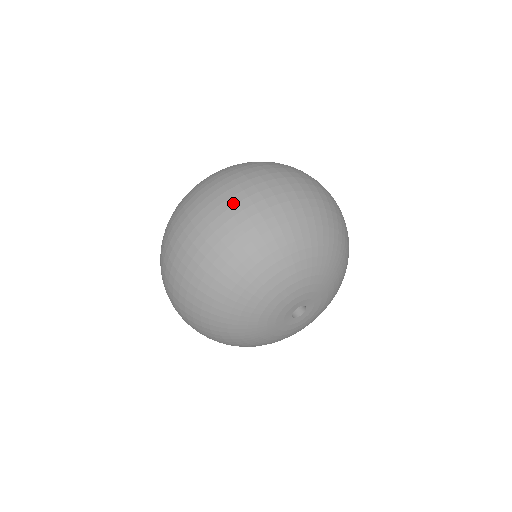
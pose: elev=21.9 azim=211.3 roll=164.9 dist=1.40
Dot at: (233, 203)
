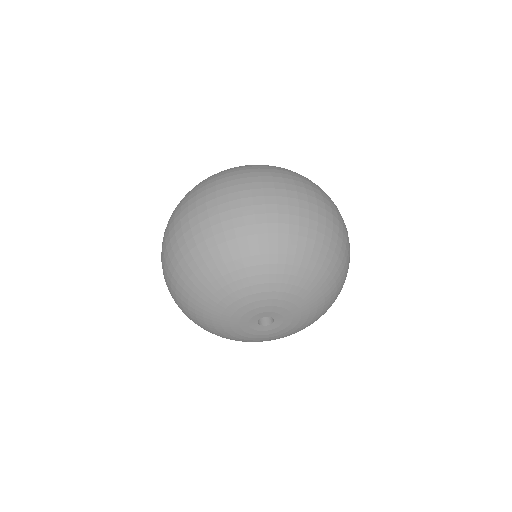
Dot at: (224, 201)
